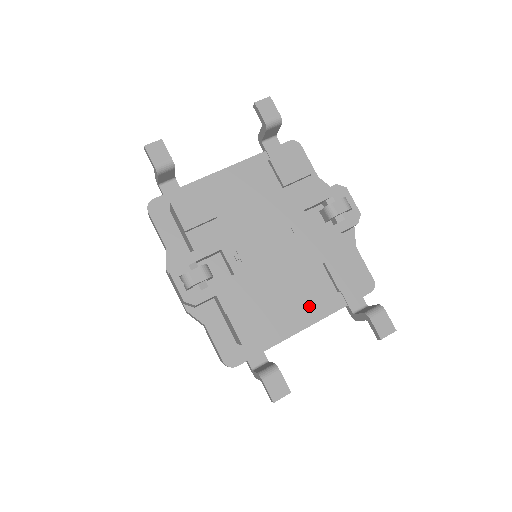
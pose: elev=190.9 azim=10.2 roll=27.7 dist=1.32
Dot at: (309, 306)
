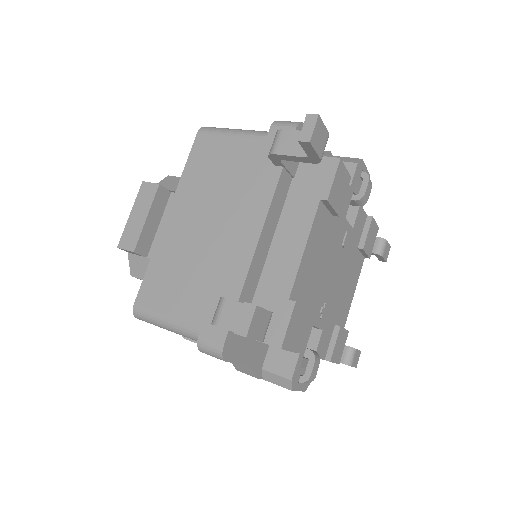
Dot at: (355, 288)
